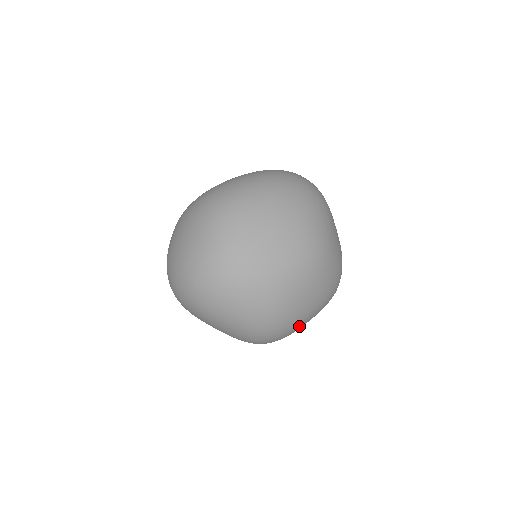
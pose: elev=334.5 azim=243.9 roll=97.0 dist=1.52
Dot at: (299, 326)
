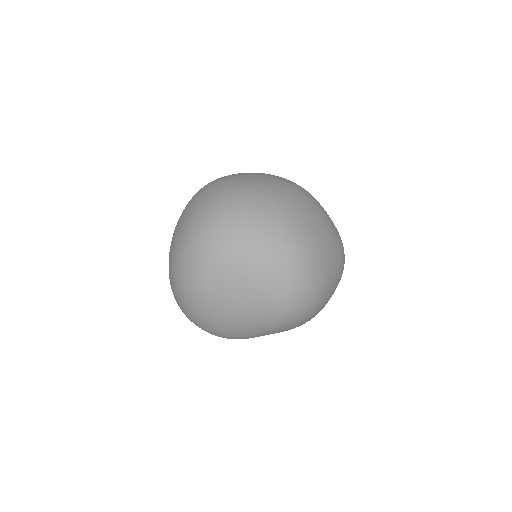
Dot at: (327, 260)
